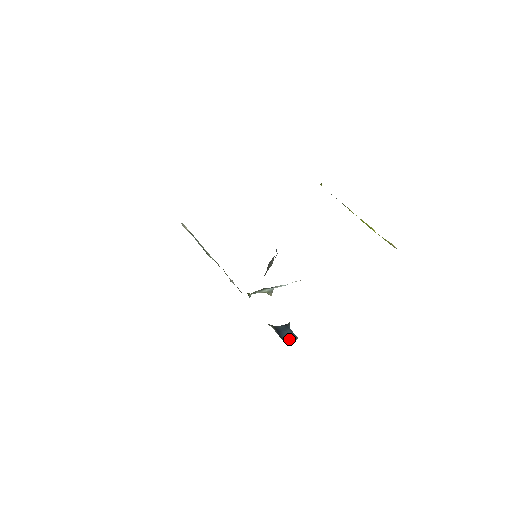
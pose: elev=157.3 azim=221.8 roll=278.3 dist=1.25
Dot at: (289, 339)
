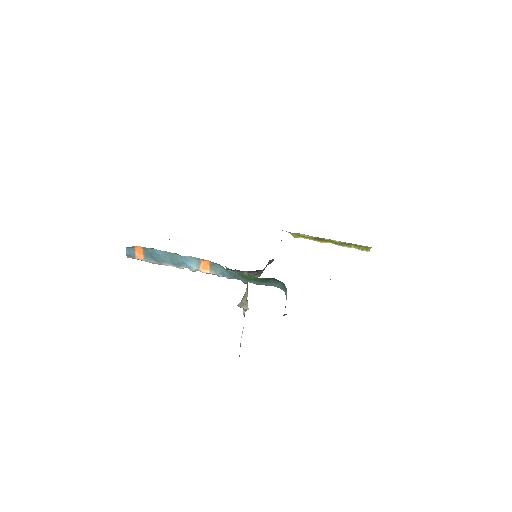
Dot at: occluded
